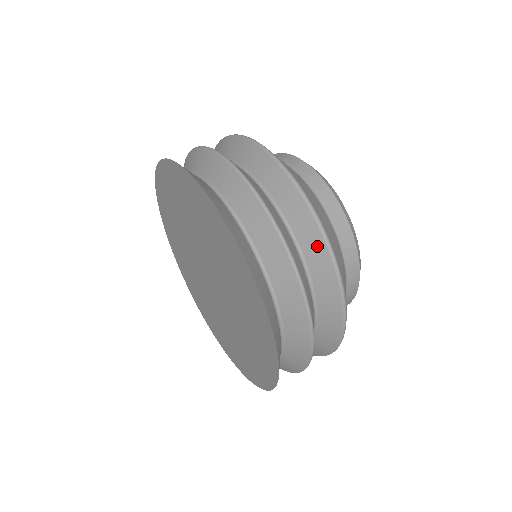
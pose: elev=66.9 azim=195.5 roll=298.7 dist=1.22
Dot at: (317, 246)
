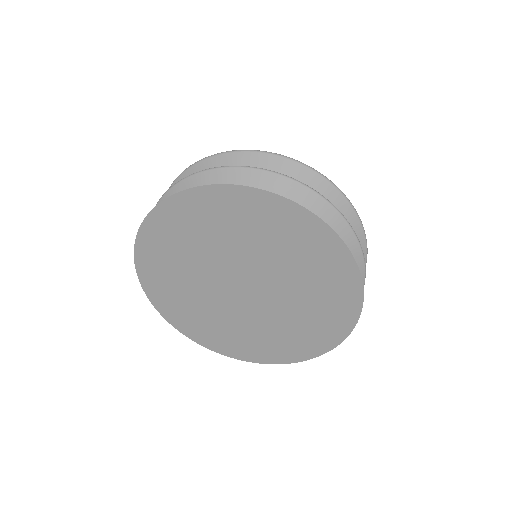
Dot at: occluded
